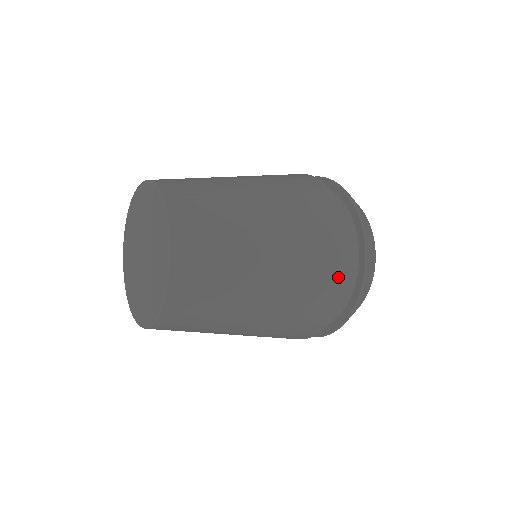
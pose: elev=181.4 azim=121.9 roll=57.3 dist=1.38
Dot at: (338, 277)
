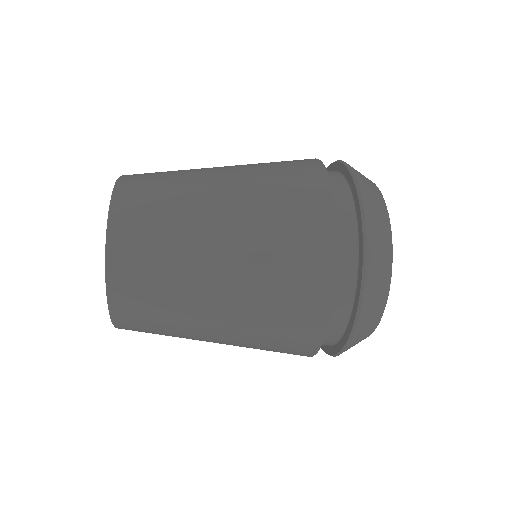
Dot at: (318, 285)
